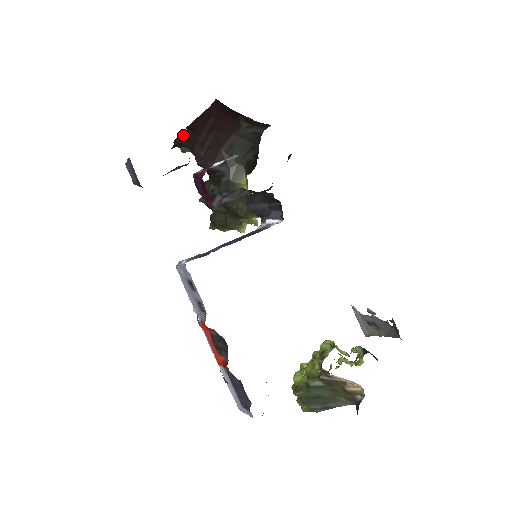
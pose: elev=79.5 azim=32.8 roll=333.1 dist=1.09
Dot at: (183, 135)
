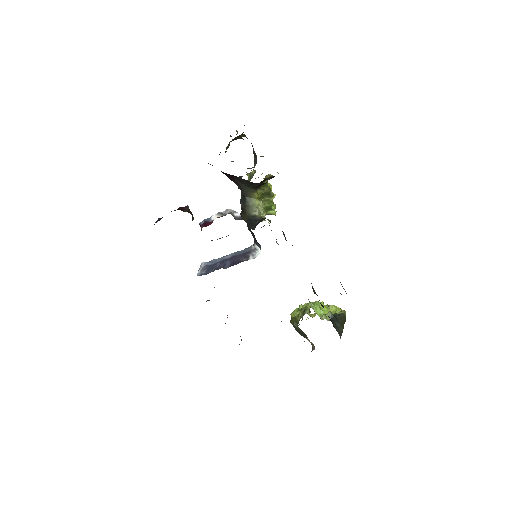
Dot at: occluded
